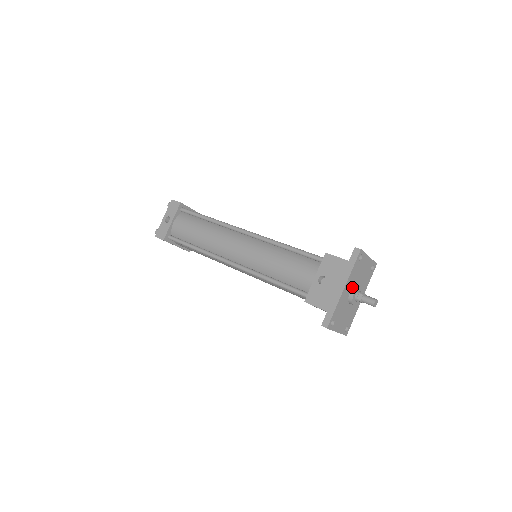
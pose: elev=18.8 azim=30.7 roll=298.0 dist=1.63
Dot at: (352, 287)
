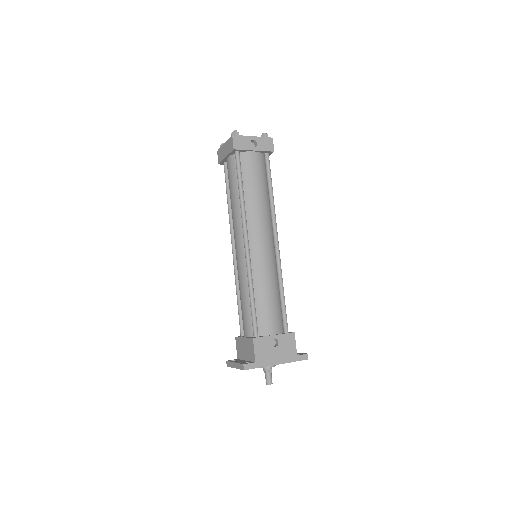
Dot at: occluded
